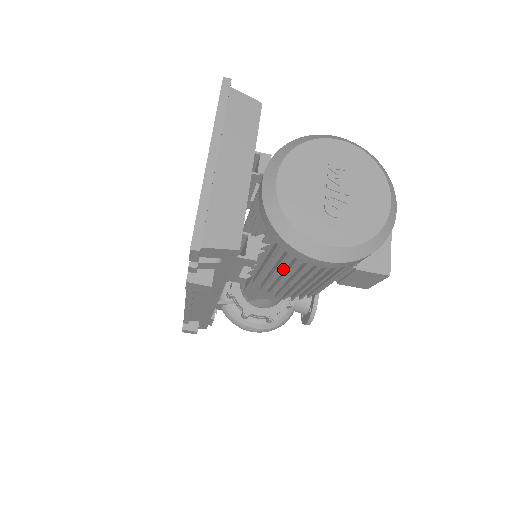
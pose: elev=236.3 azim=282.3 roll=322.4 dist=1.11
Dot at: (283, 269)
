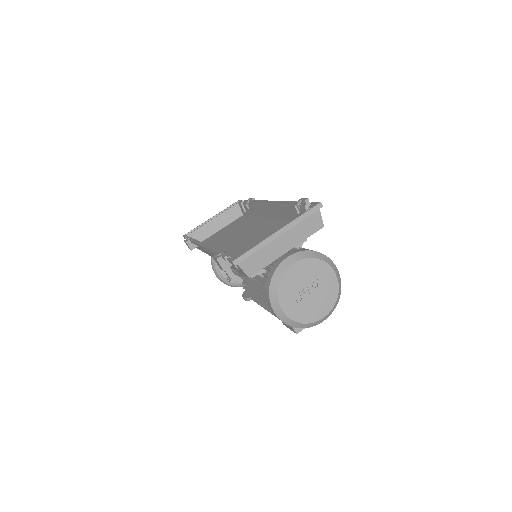
Dot at: (258, 289)
